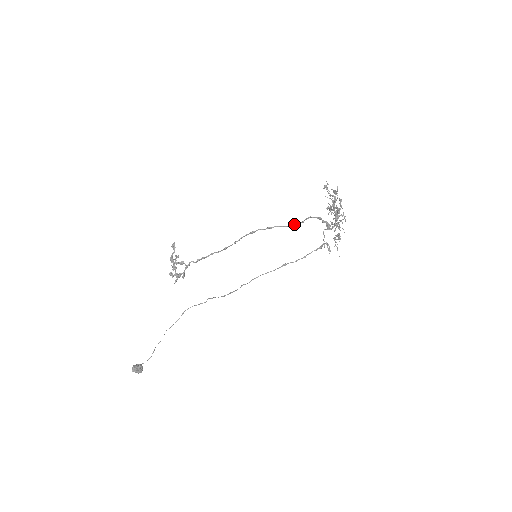
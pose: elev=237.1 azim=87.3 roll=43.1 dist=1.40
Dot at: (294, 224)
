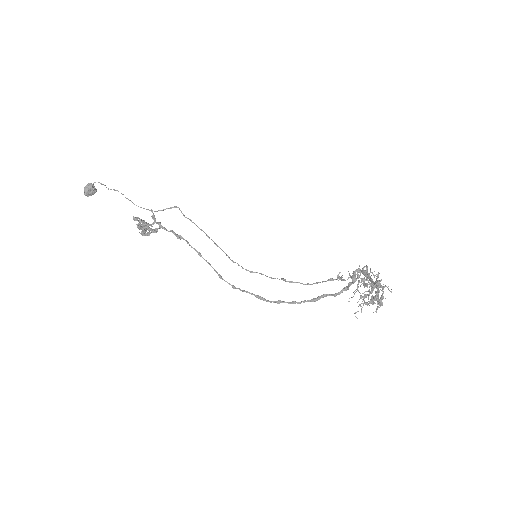
Dot at: occluded
